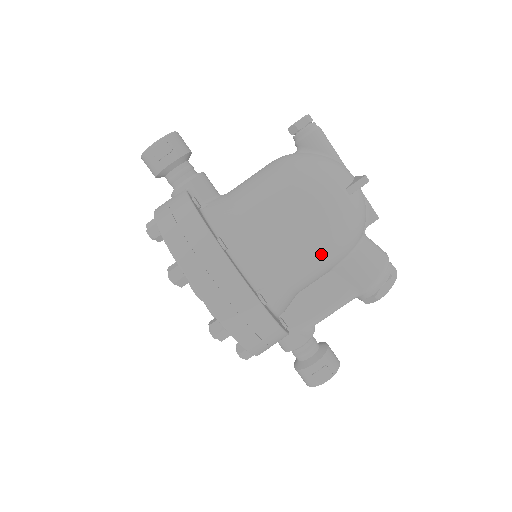
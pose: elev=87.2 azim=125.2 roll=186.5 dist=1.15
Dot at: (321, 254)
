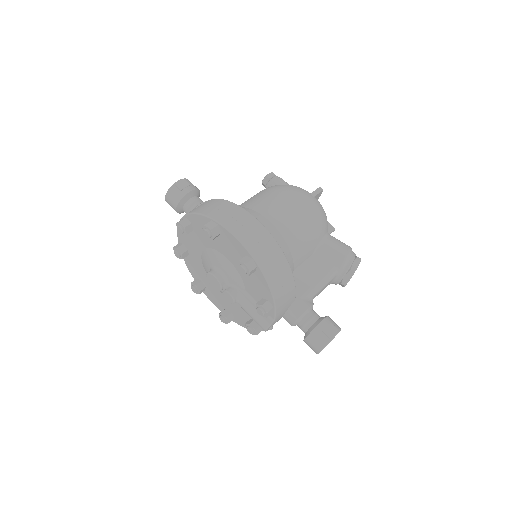
Dot at: (306, 227)
